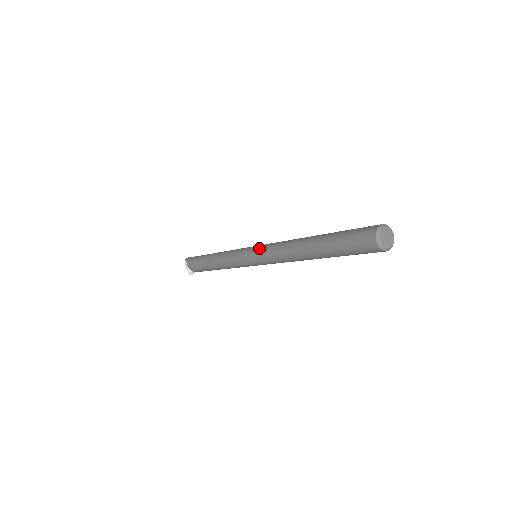
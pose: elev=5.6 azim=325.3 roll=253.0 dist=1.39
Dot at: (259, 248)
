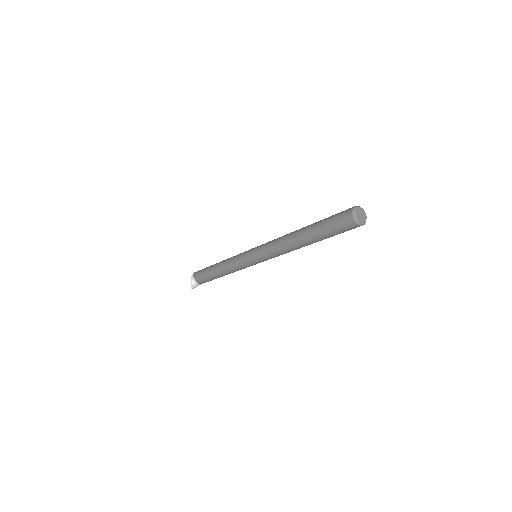
Dot at: occluded
